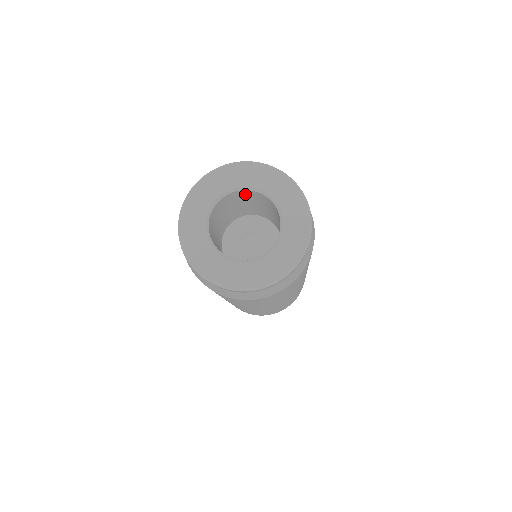
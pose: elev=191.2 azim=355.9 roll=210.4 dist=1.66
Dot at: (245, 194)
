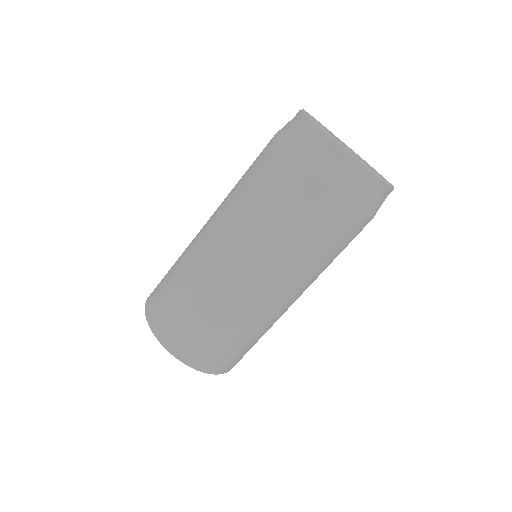
Dot at: occluded
